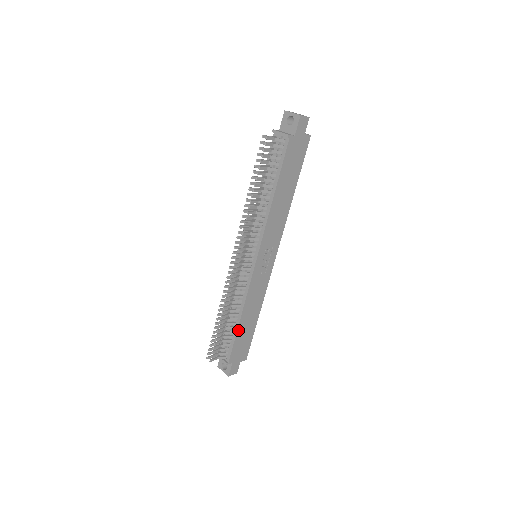
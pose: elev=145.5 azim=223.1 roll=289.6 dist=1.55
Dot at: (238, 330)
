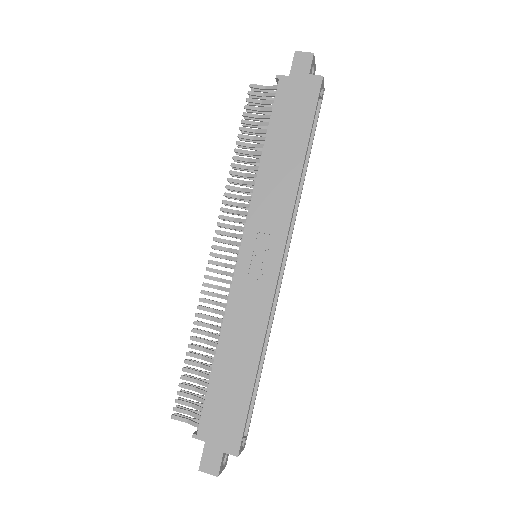
Dot at: (214, 373)
